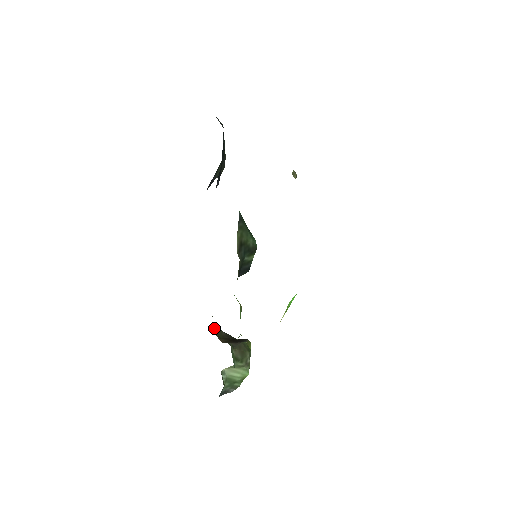
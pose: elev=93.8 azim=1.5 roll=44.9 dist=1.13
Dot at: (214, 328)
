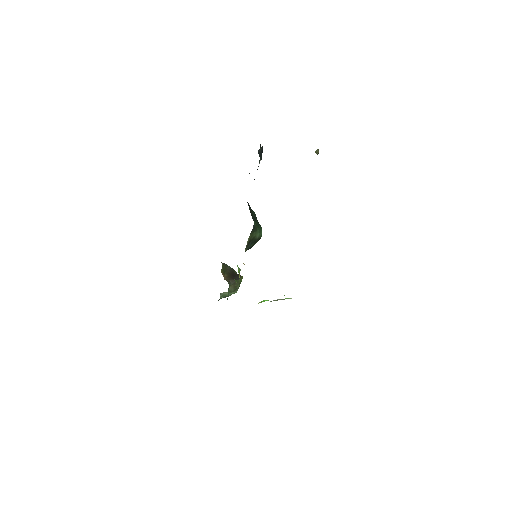
Dot at: (222, 267)
